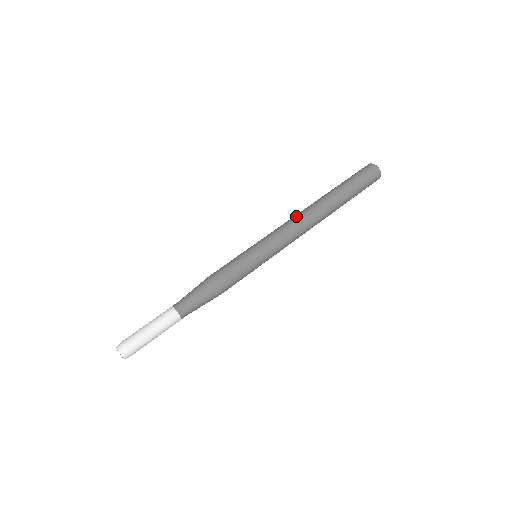
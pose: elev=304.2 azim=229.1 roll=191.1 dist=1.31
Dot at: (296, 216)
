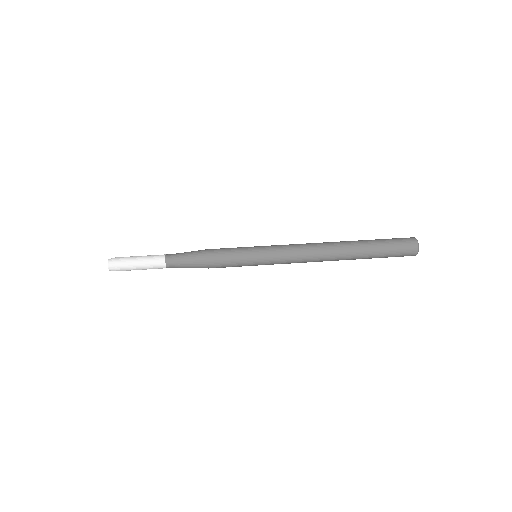
Dot at: (312, 248)
